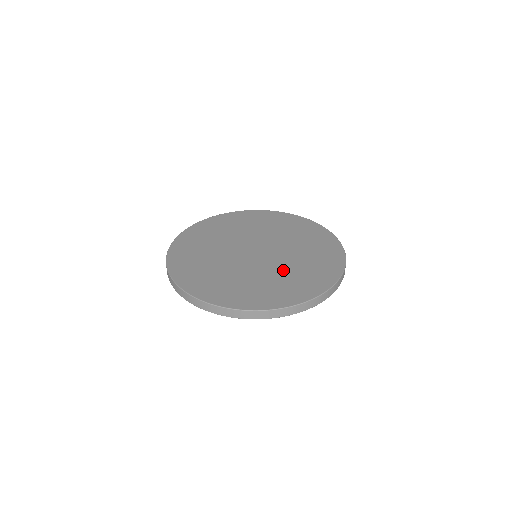
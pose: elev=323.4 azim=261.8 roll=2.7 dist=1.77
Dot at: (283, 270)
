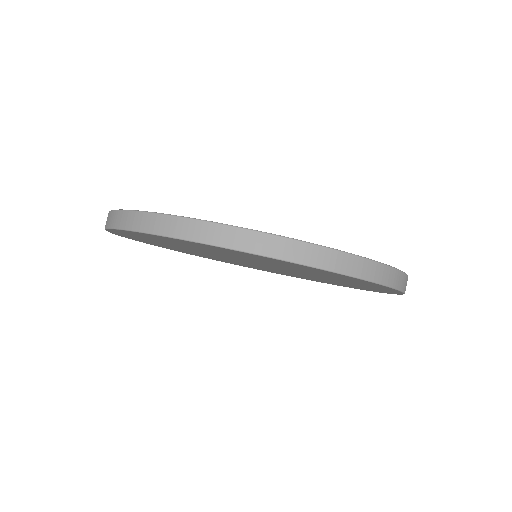
Dot at: occluded
